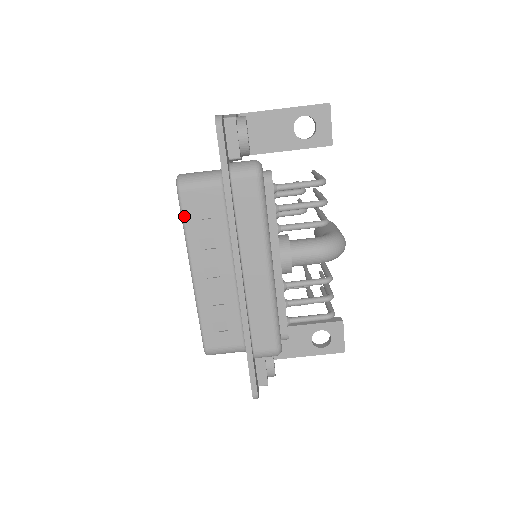
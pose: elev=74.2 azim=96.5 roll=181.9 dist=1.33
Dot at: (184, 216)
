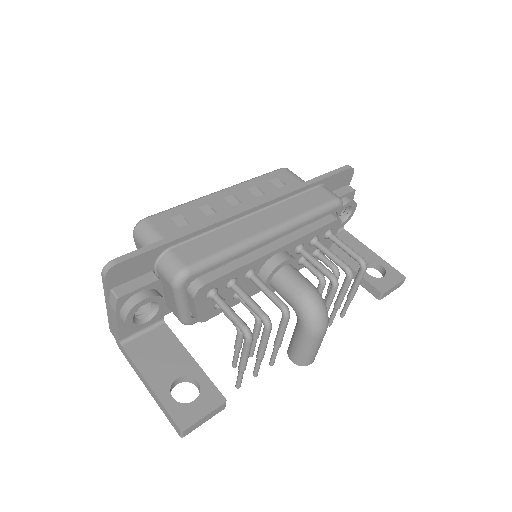
Dot at: (267, 174)
